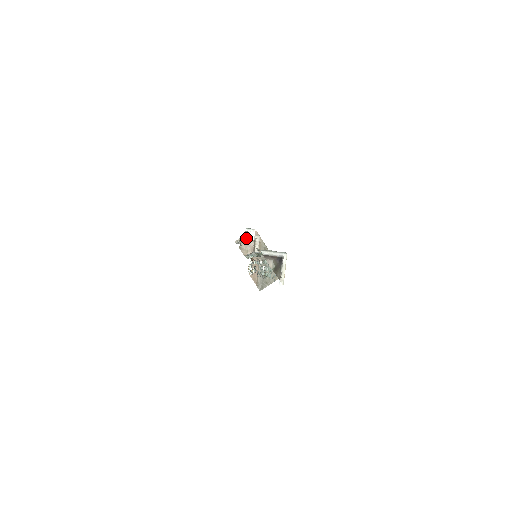
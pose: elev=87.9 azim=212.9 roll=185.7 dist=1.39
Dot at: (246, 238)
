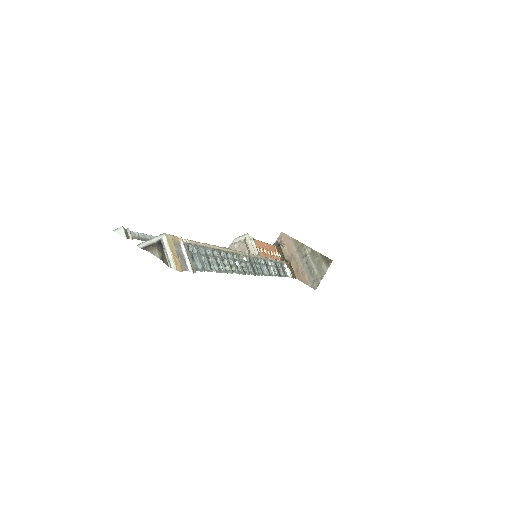
Dot at: (235, 243)
